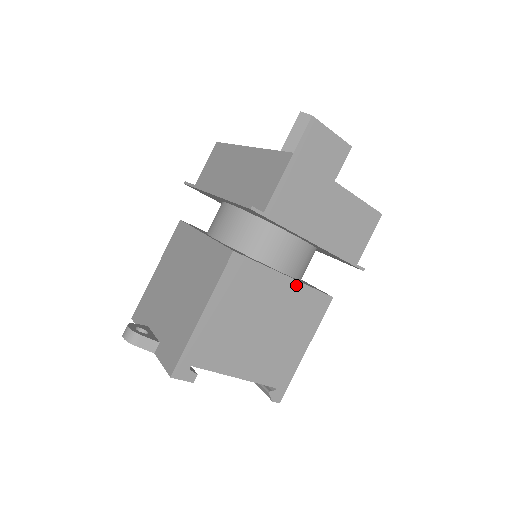
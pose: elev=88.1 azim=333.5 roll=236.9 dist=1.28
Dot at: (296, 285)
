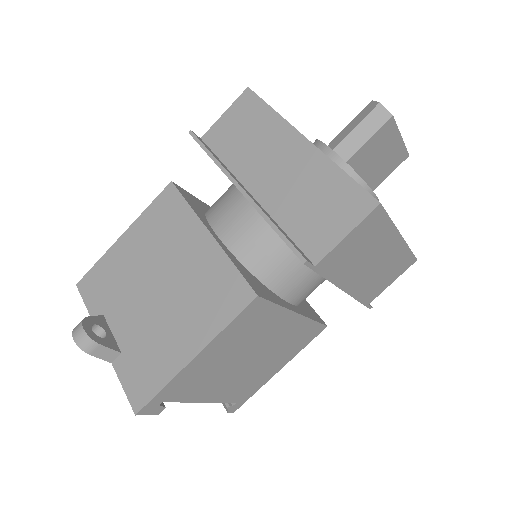
Dot at: (301, 320)
